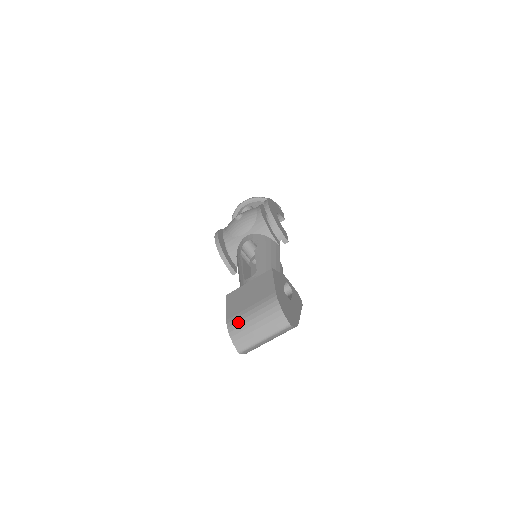
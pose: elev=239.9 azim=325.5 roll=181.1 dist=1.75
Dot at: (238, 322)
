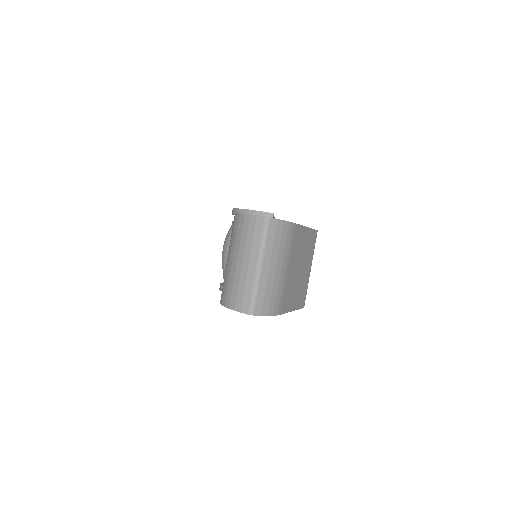
Dot at: (225, 285)
